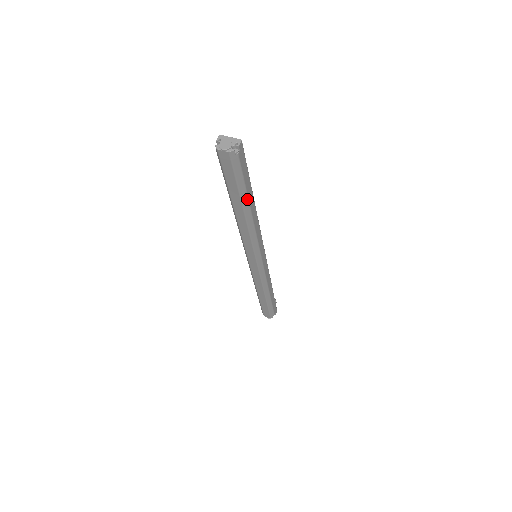
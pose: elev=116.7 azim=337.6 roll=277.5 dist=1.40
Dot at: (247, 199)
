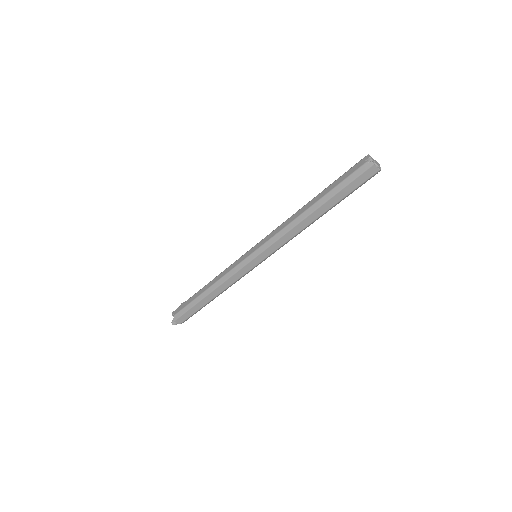
Dot at: (334, 206)
